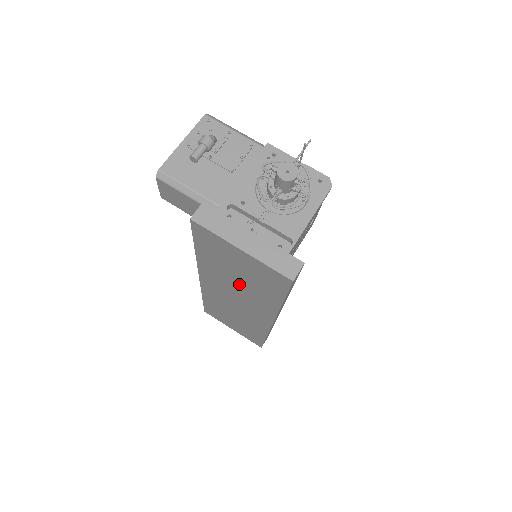
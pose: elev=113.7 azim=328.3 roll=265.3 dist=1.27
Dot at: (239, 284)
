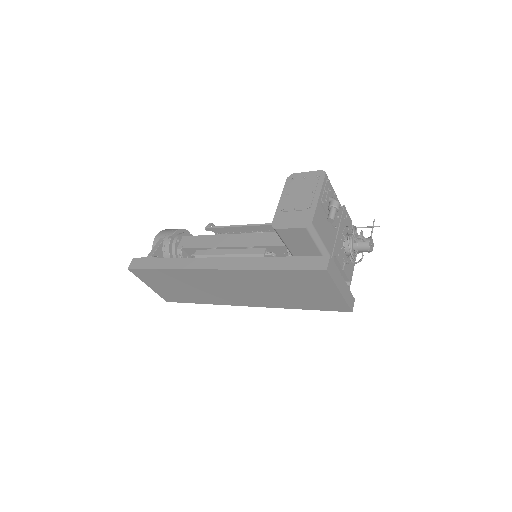
Dot at: (275, 291)
